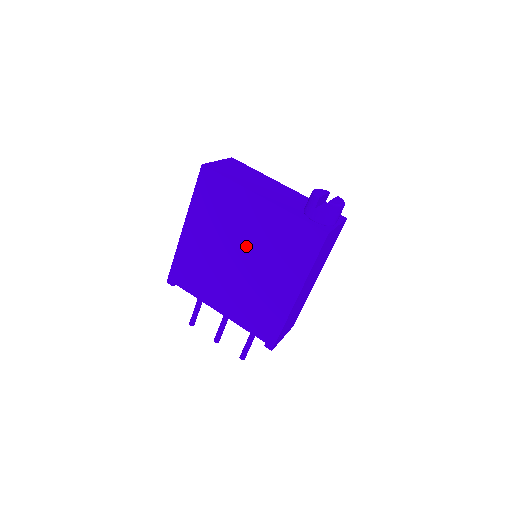
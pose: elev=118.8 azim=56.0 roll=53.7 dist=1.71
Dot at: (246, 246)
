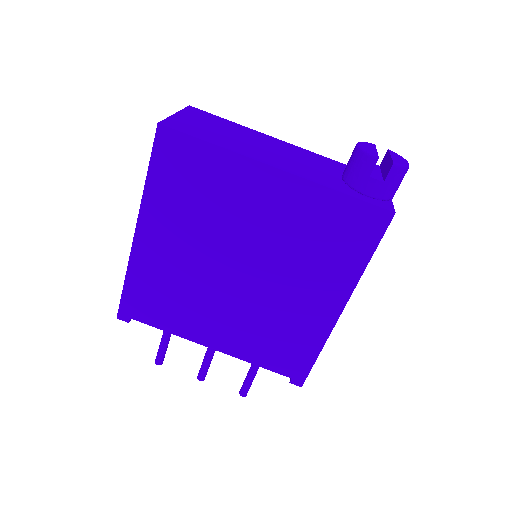
Dot at: (252, 248)
